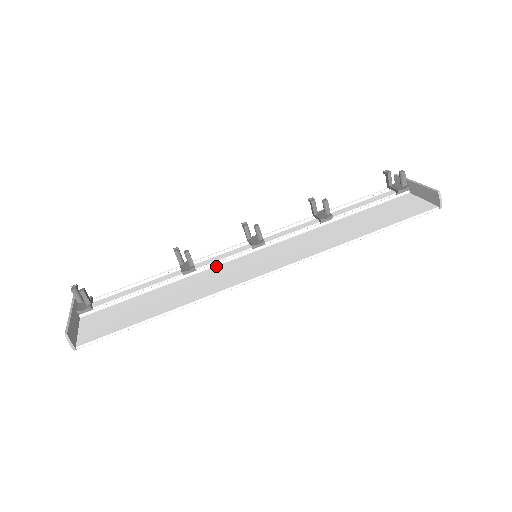
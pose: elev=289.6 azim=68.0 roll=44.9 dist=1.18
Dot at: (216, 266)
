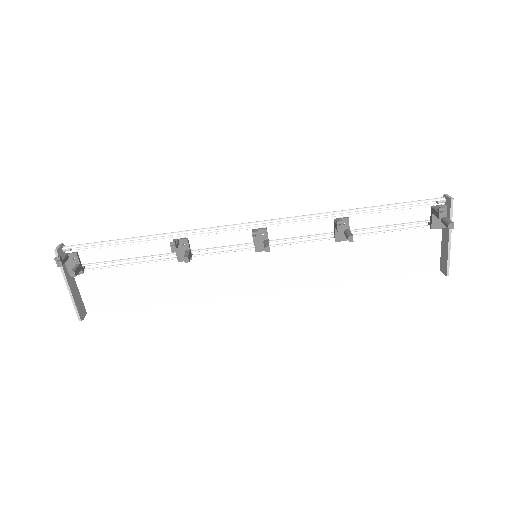
Dot at: (213, 254)
